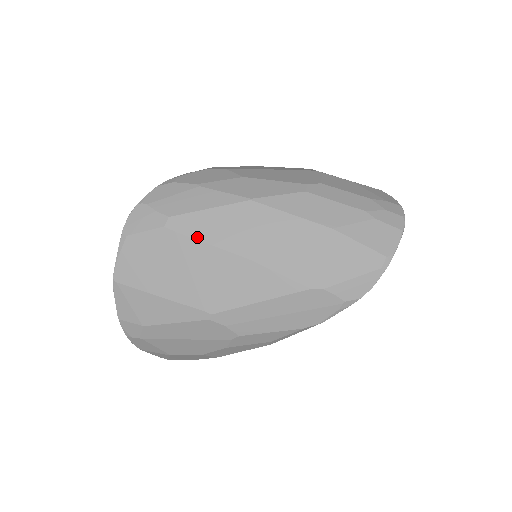
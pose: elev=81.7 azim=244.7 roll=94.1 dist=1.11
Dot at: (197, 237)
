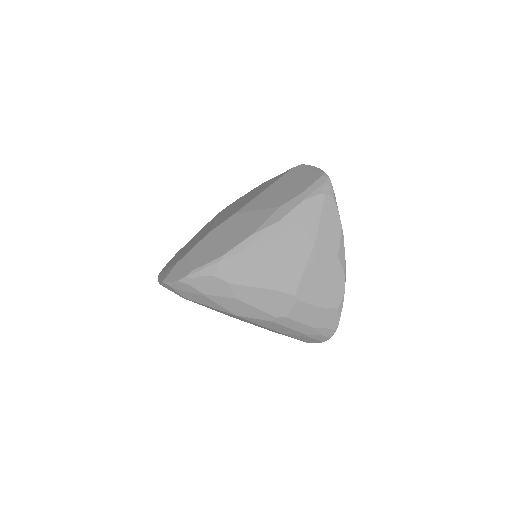
Dot at: occluded
